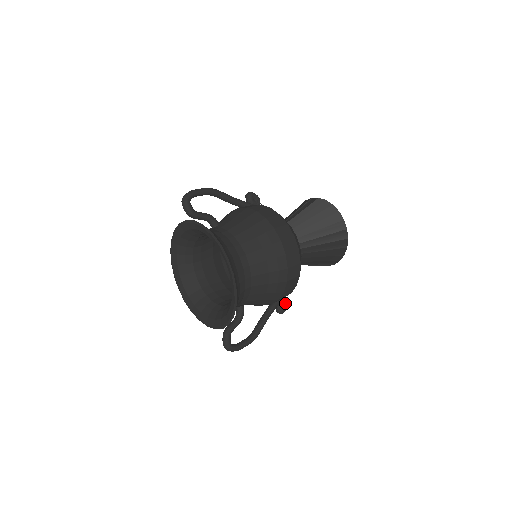
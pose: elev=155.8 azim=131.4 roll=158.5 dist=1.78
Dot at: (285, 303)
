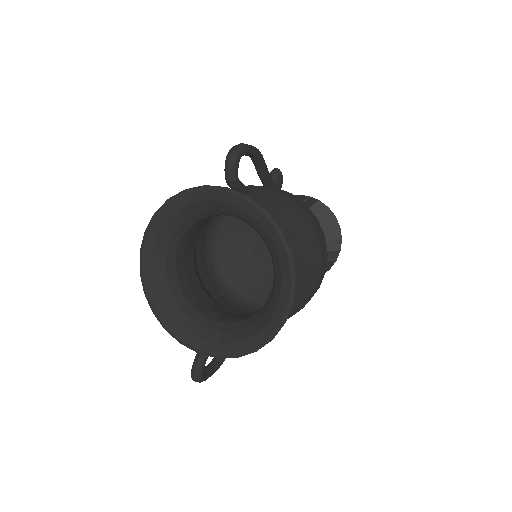
Dot at: occluded
